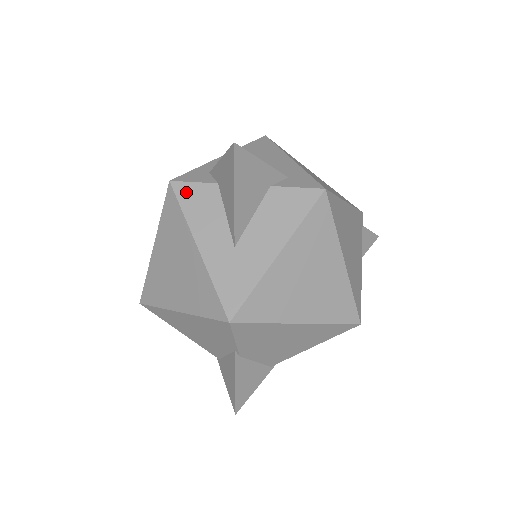
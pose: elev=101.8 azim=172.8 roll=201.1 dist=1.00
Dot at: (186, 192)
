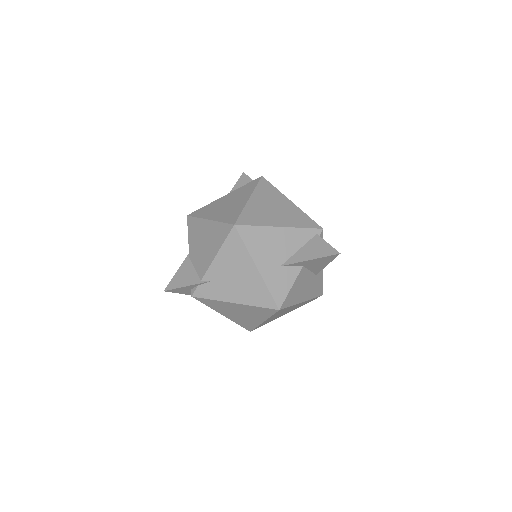
Dot at: occluded
